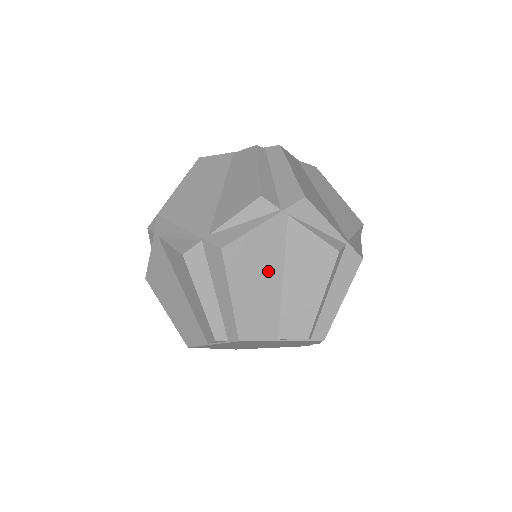
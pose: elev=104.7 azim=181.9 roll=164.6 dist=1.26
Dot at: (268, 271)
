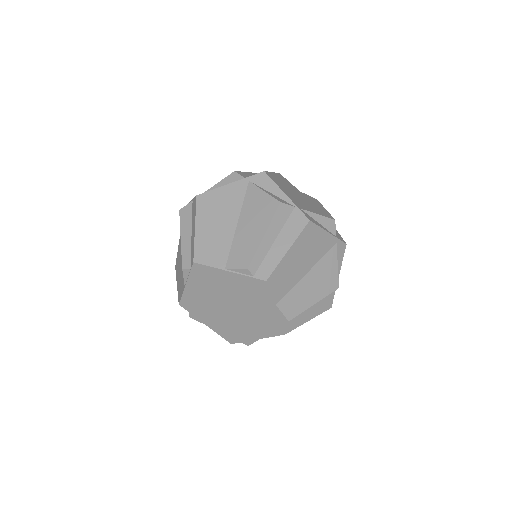
Dot at: (227, 216)
